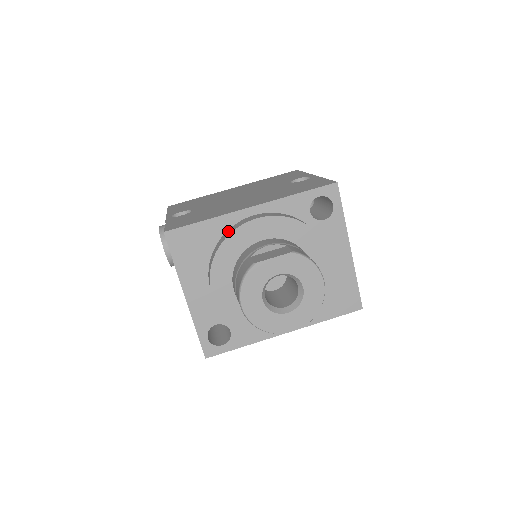
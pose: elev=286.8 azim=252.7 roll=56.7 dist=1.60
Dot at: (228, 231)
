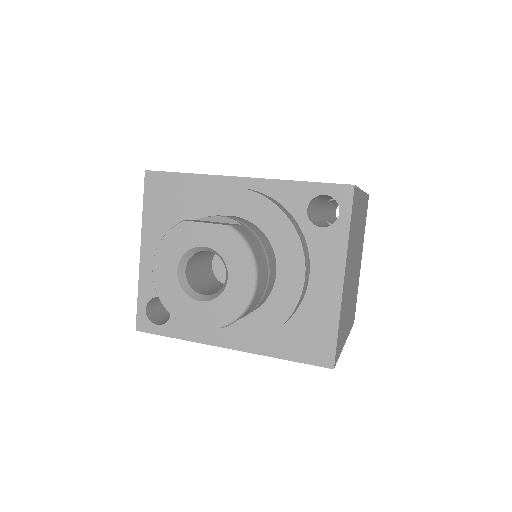
Dot at: occluded
